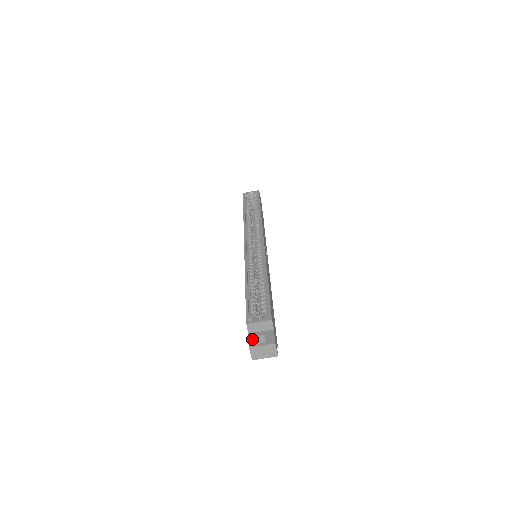
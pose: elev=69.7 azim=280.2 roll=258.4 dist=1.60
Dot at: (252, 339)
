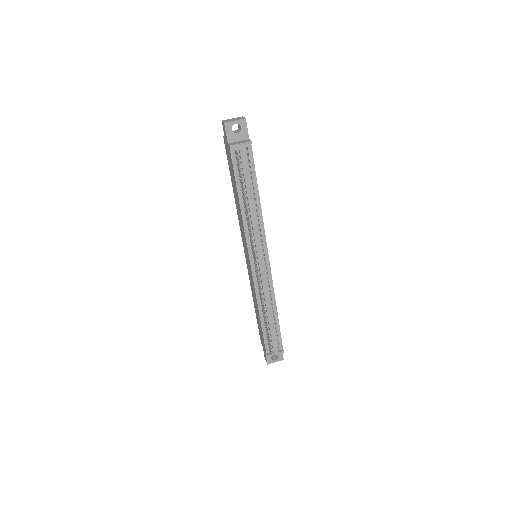
Dot at: occluded
